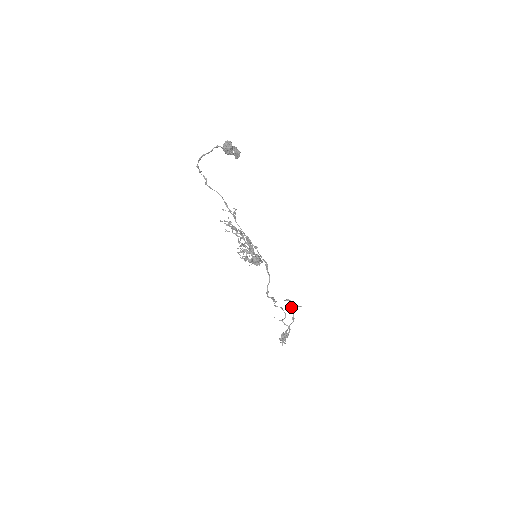
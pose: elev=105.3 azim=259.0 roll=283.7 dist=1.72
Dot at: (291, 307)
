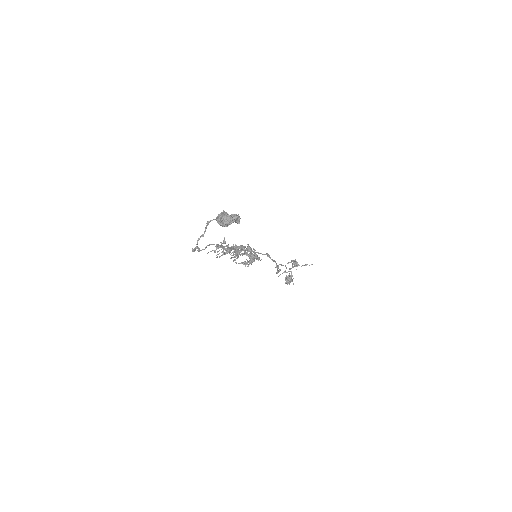
Dot at: (297, 265)
